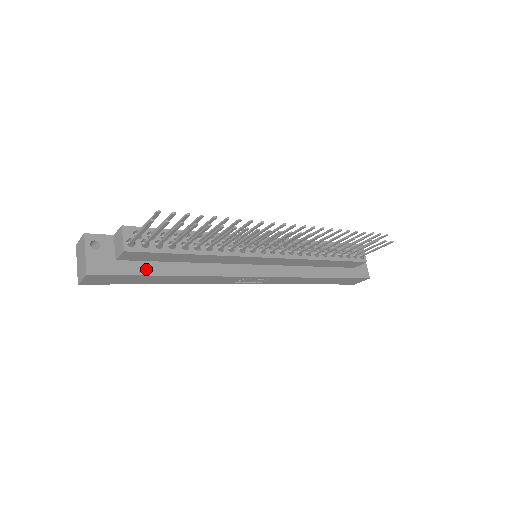
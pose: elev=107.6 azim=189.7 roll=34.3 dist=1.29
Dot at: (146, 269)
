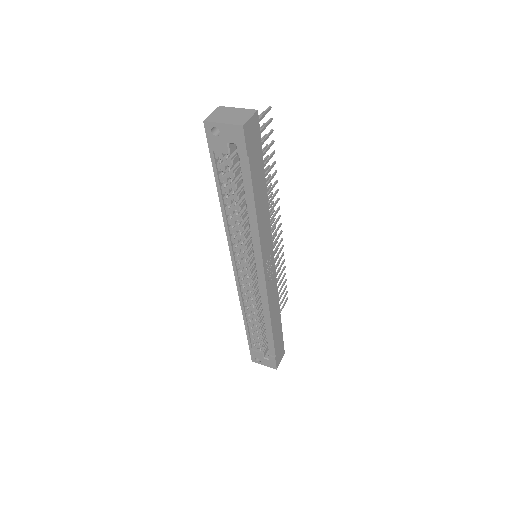
Dot at: occluded
